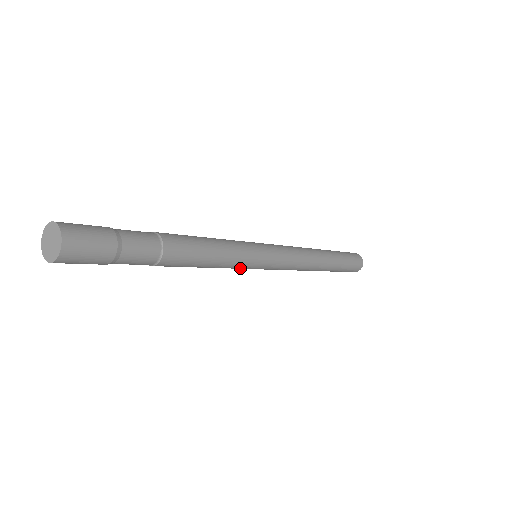
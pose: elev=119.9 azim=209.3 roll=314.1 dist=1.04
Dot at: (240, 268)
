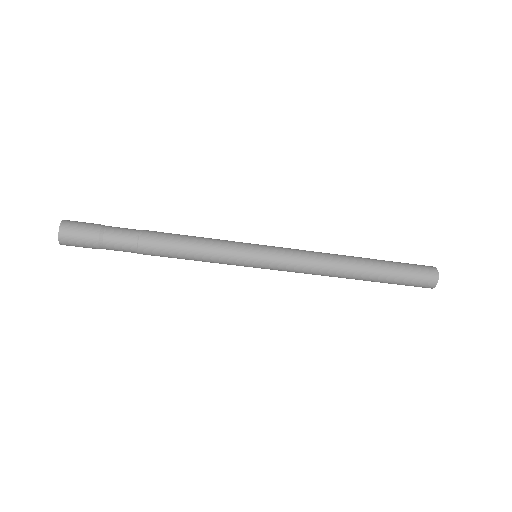
Dot at: occluded
